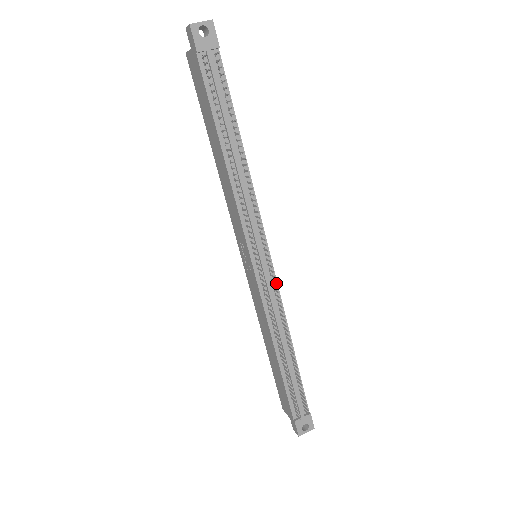
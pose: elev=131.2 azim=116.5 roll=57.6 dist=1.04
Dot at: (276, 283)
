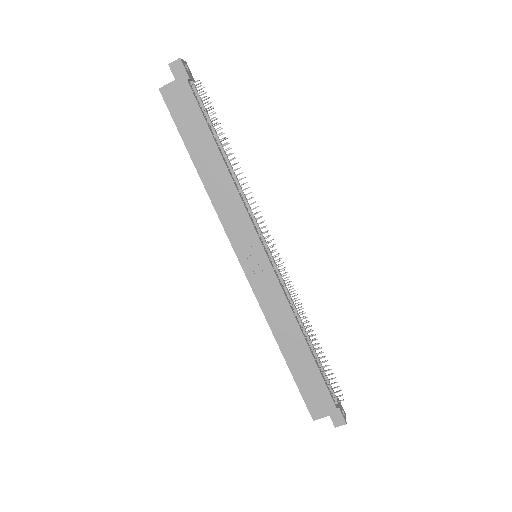
Dot at: occluded
